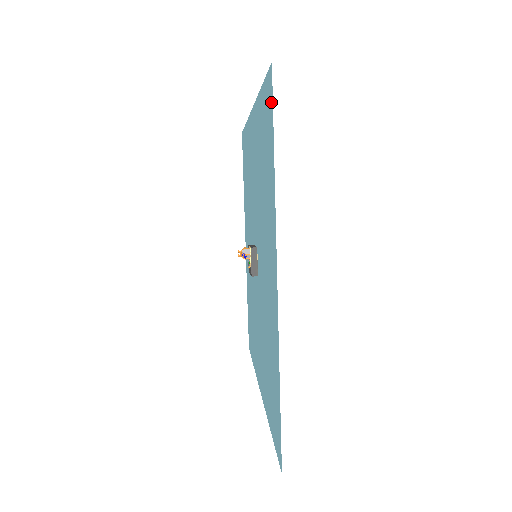
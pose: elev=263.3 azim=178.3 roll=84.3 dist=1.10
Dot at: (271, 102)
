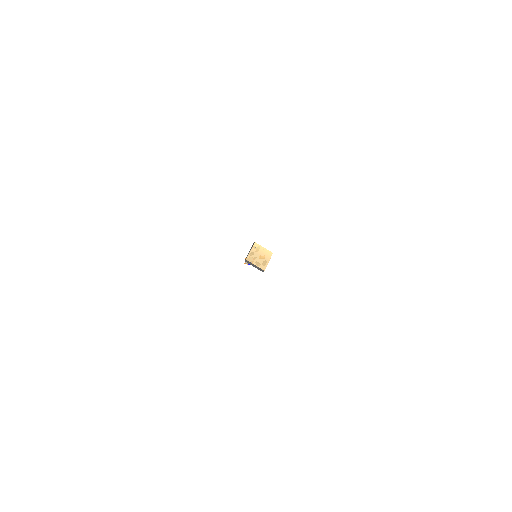
Dot at: occluded
